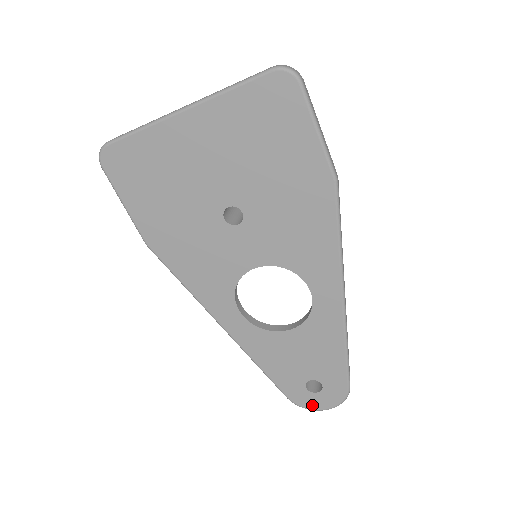
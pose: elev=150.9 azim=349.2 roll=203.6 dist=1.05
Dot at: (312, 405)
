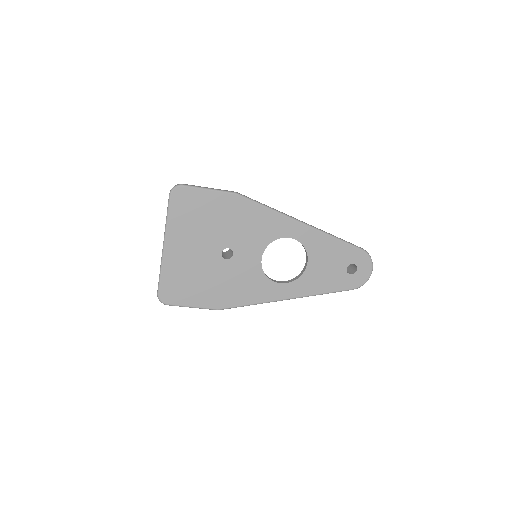
Dot at: (365, 278)
